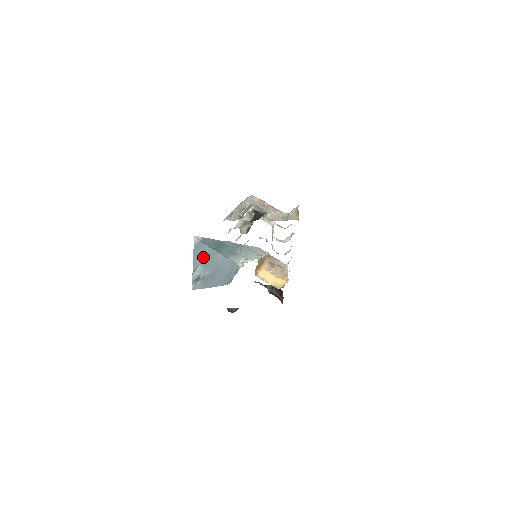
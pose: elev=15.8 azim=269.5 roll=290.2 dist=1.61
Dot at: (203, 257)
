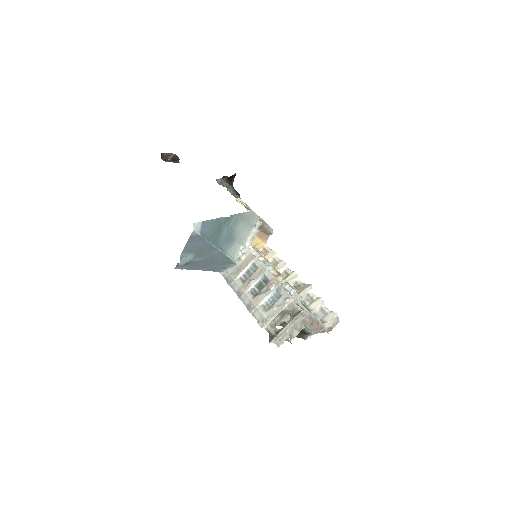
Dot at: (198, 248)
